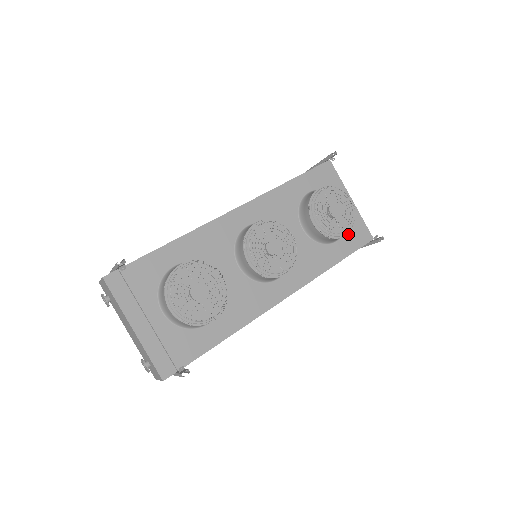
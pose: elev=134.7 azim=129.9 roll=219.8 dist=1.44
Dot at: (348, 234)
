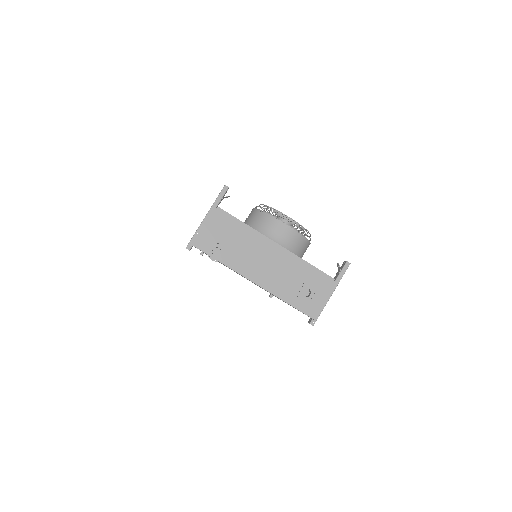
Dot at: occluded
